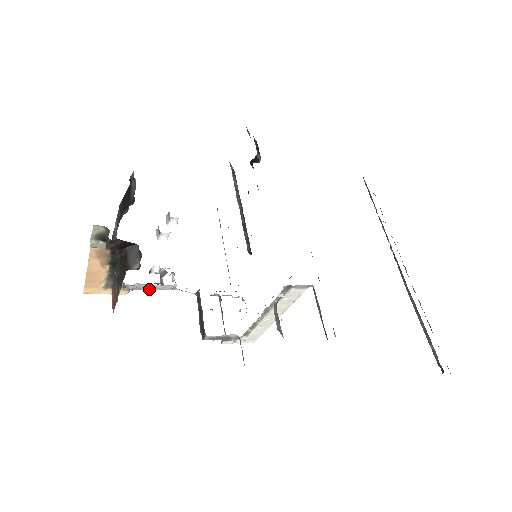
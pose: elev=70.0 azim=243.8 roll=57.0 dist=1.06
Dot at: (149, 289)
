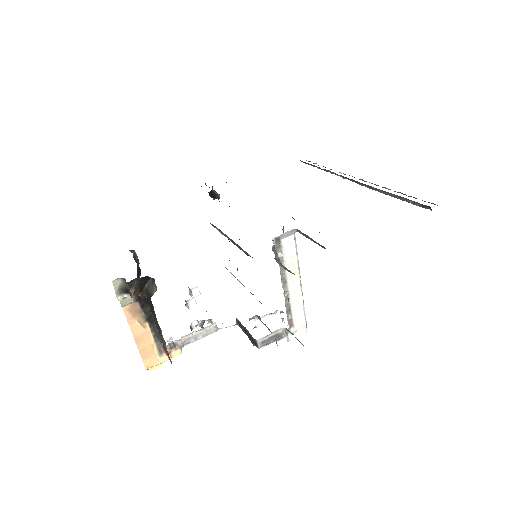
Dot at: (196, 340)
